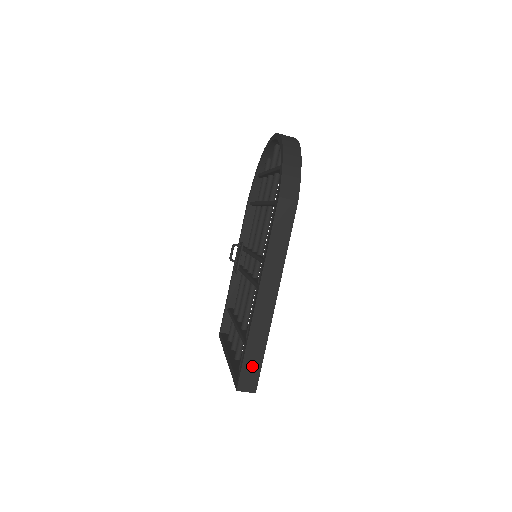
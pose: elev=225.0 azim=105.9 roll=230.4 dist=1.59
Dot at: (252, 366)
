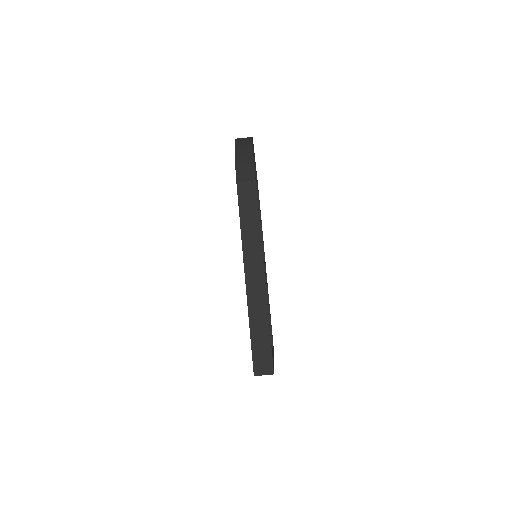
Dot at: (261, 347)
